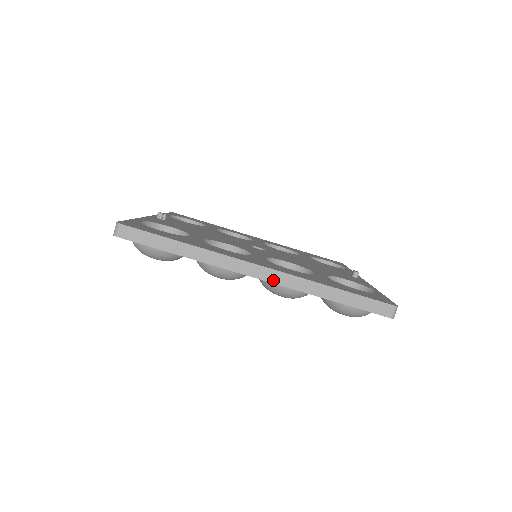
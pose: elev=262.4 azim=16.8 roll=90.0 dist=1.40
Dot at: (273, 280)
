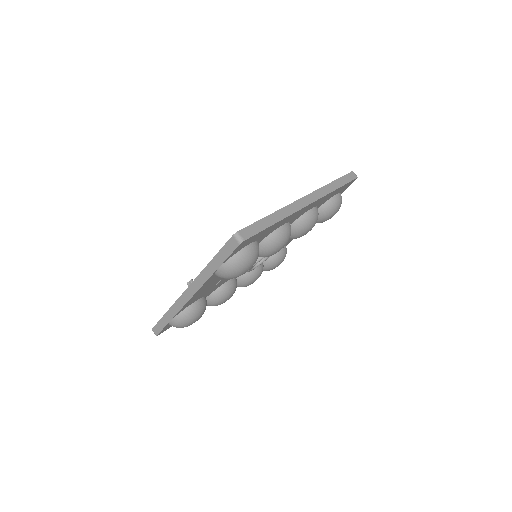
Dot at: (316, 198)
